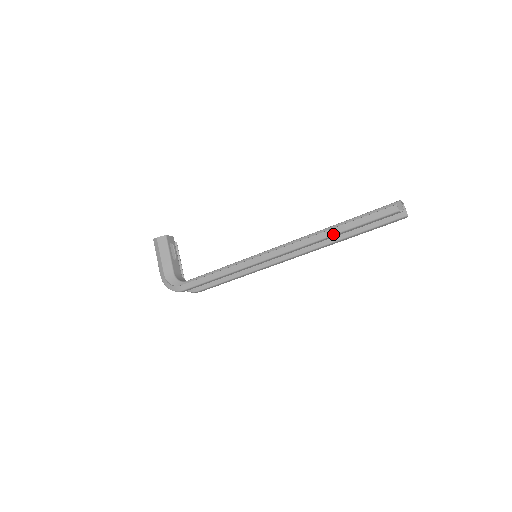
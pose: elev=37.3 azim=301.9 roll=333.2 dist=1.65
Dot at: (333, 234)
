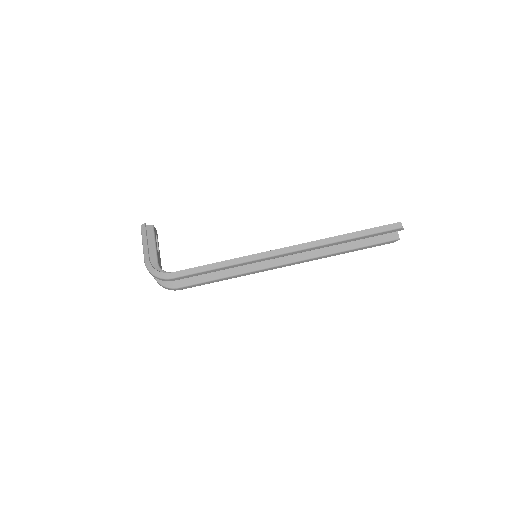
Dot at: (344, 239)
